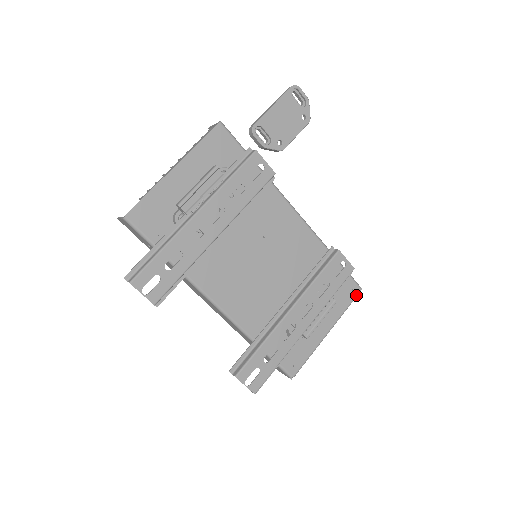
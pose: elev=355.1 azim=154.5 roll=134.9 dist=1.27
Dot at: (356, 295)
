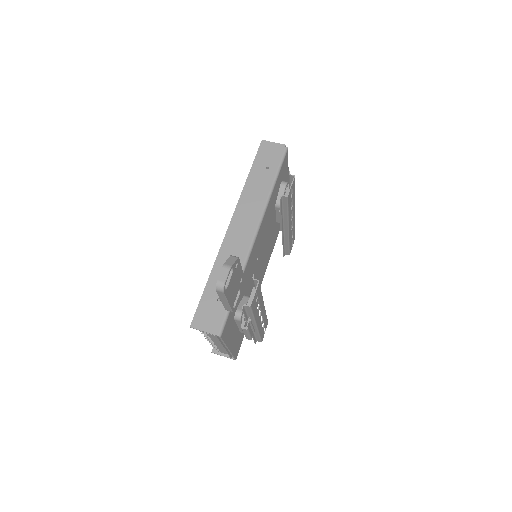
Dot at: occluded
